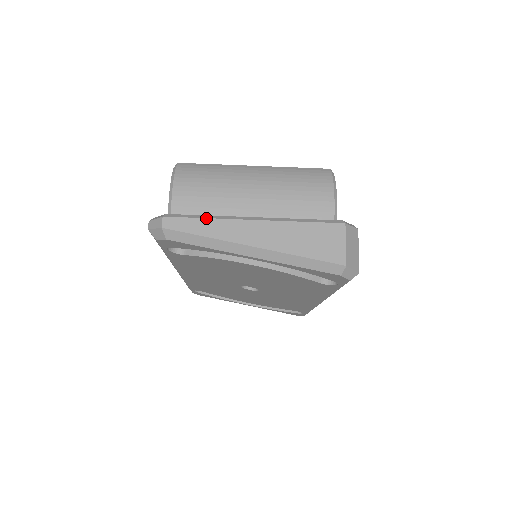
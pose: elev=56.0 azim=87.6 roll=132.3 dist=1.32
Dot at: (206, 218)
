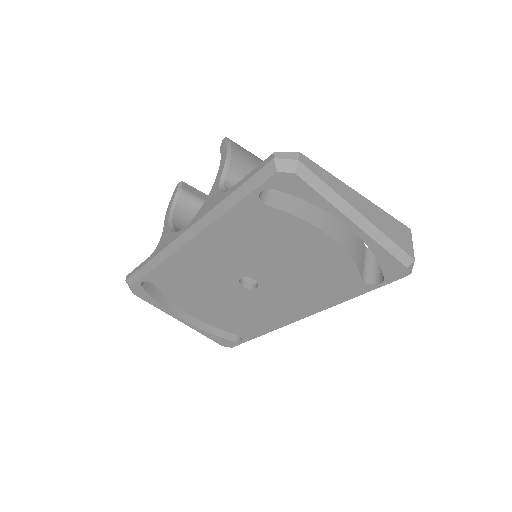
Dot at: occluded
